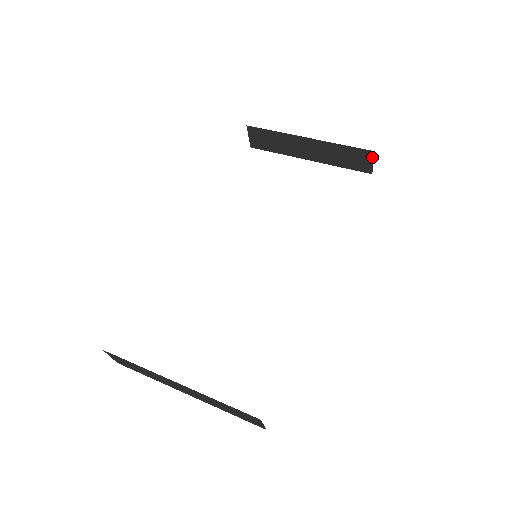
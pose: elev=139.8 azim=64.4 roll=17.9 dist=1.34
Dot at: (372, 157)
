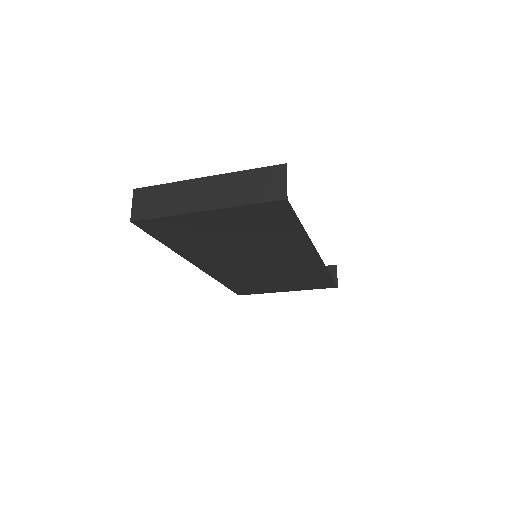
Dot at: (335, 271)
